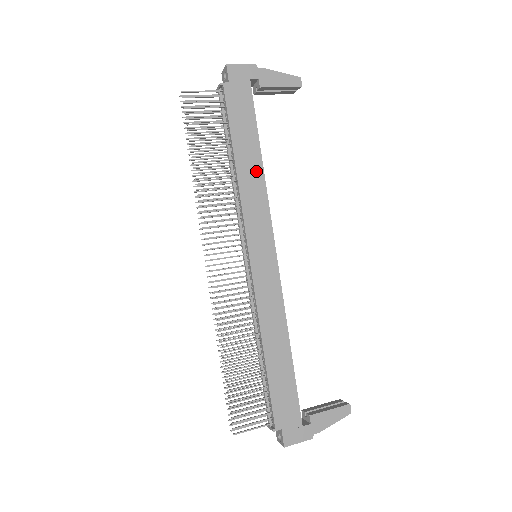
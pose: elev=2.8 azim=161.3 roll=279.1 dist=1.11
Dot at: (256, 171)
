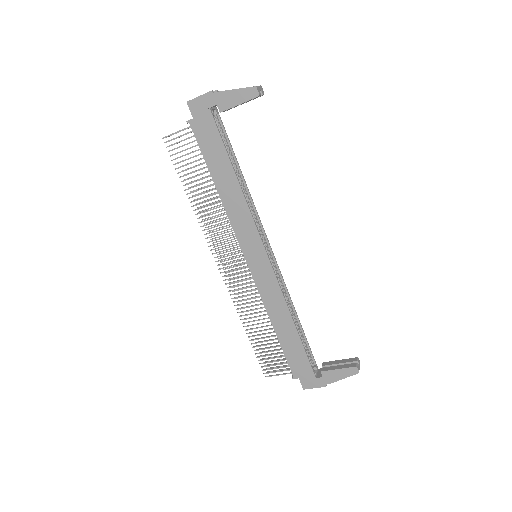
Dot at: (235, 191)
